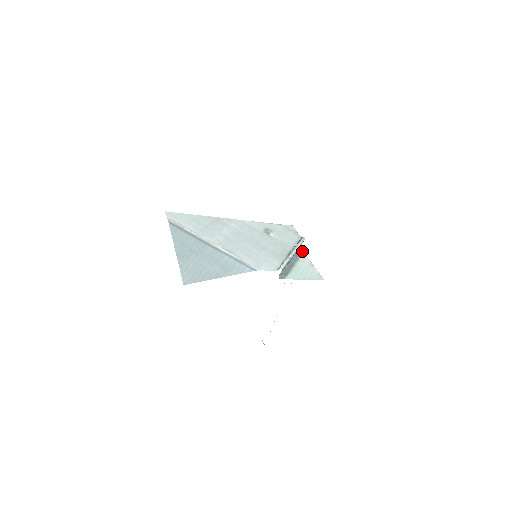
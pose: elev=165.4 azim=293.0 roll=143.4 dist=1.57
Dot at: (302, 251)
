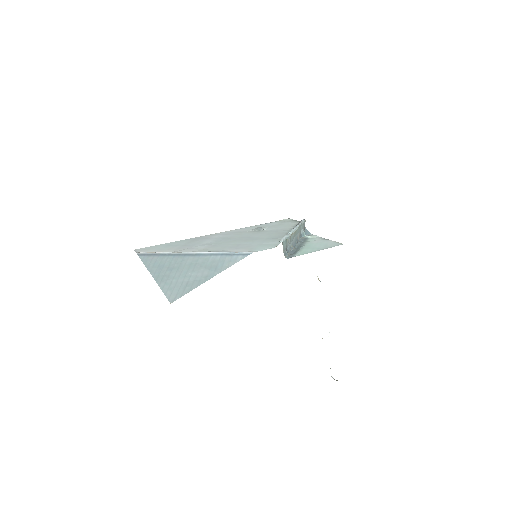
Dot at: (309, 234)
